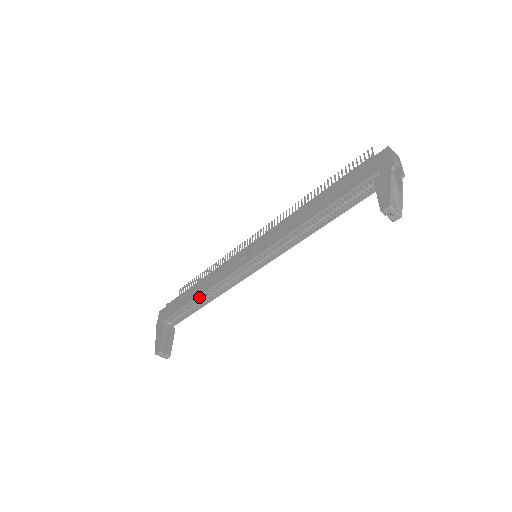
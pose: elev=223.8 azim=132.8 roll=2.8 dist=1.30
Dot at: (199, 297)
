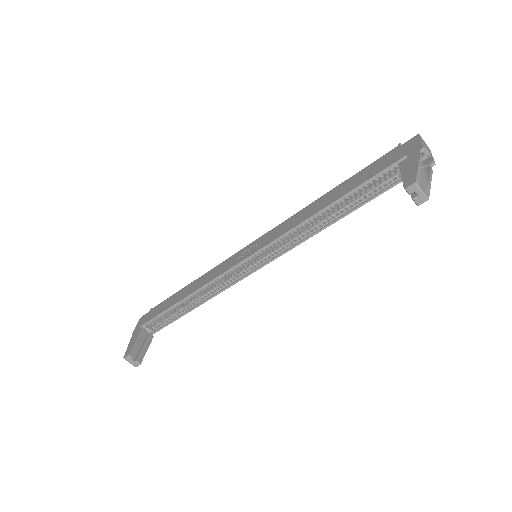
Dot at: (186, 299)
